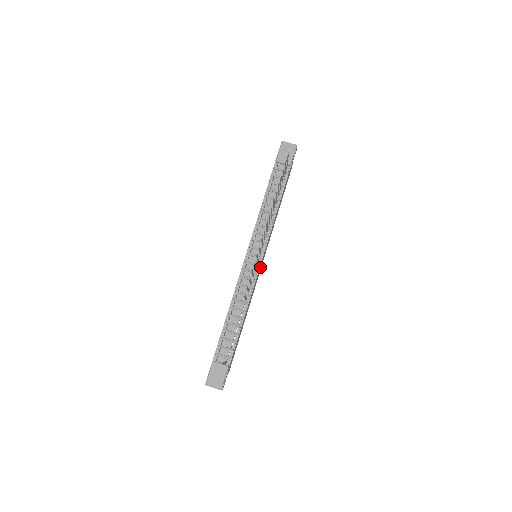
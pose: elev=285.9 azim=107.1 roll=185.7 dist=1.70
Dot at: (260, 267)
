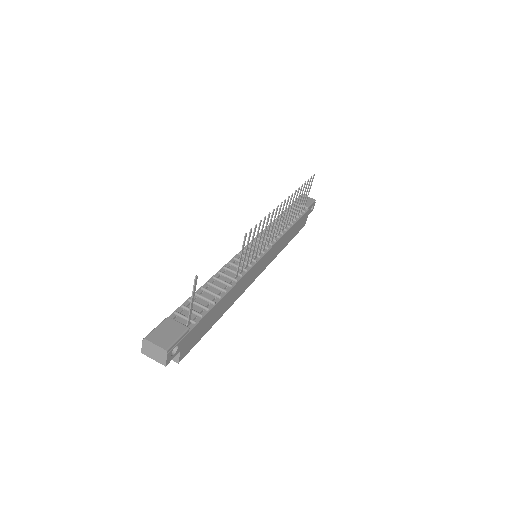
Dot at: (258, 267)
